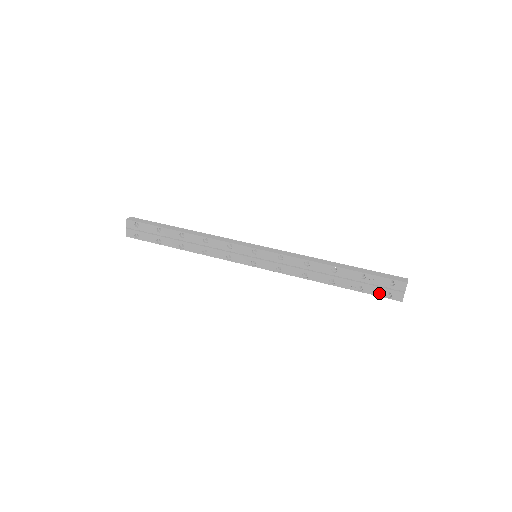
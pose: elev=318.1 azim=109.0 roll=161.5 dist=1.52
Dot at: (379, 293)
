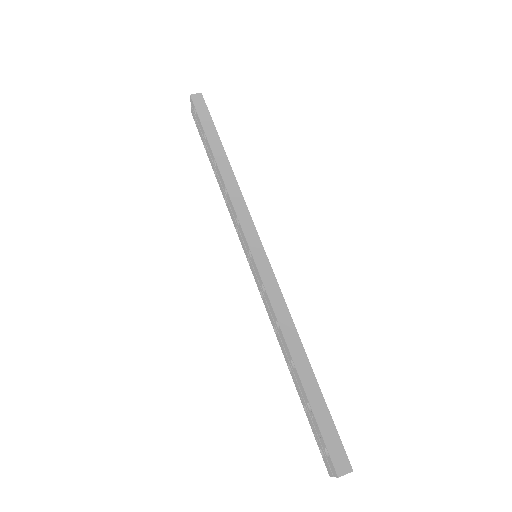
Dot at: (317, 439)
